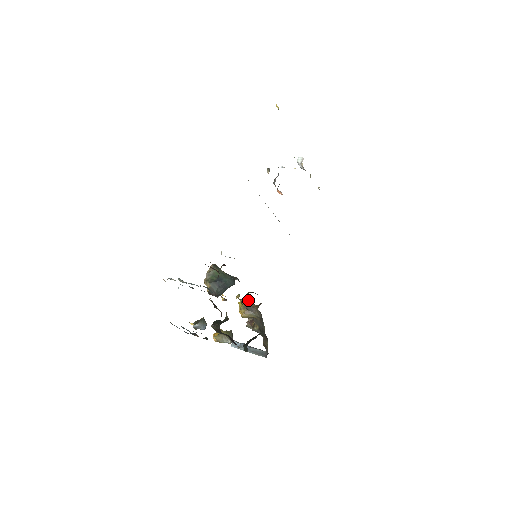
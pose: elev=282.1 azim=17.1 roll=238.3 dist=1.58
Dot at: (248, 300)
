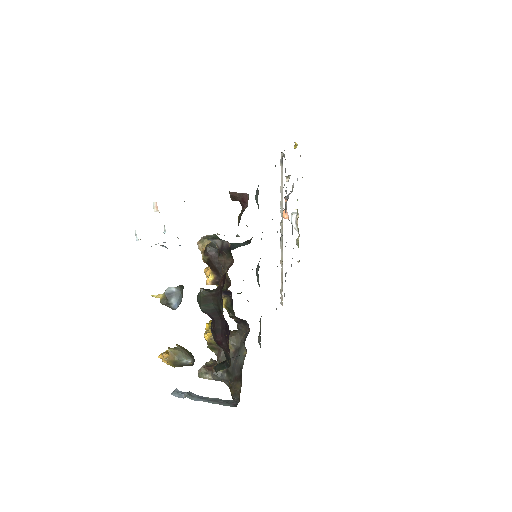
Dot at: occluded
